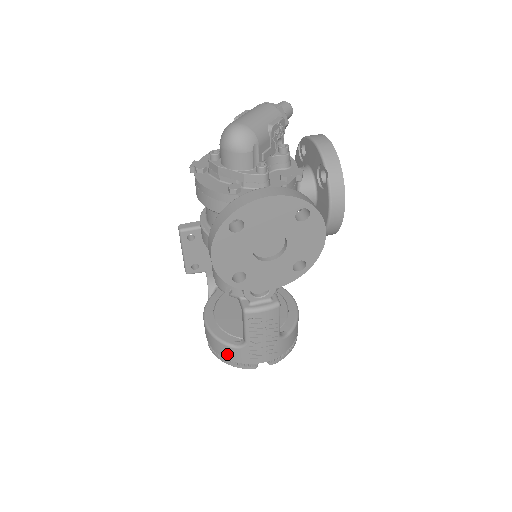
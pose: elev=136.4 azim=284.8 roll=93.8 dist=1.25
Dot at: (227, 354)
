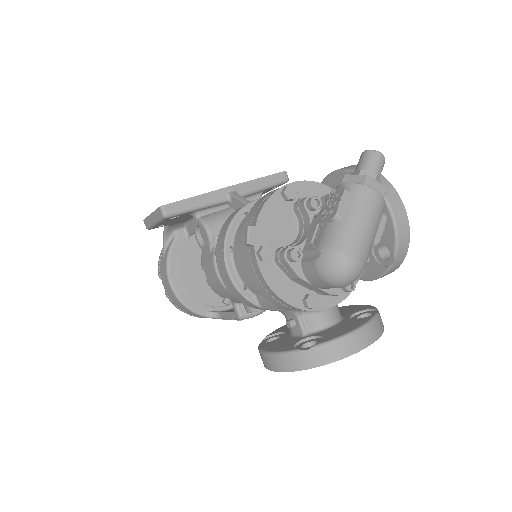
Dot at: (193, 315)
